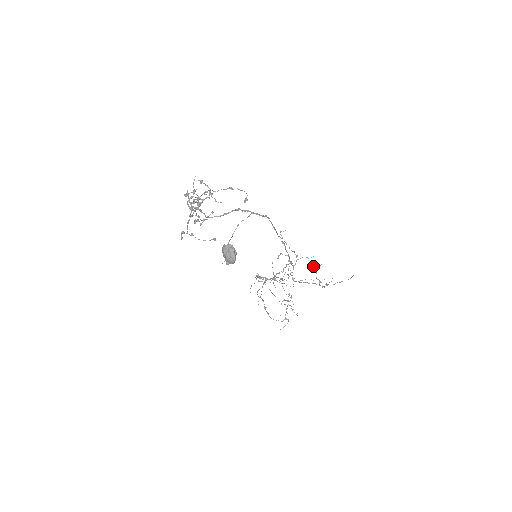
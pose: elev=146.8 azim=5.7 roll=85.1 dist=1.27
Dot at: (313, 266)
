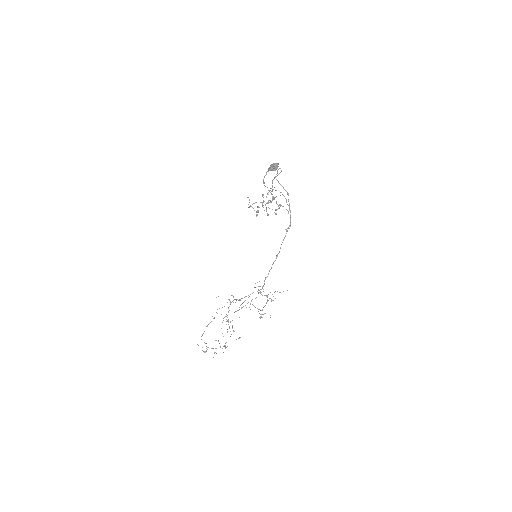
Dot at: occluded
